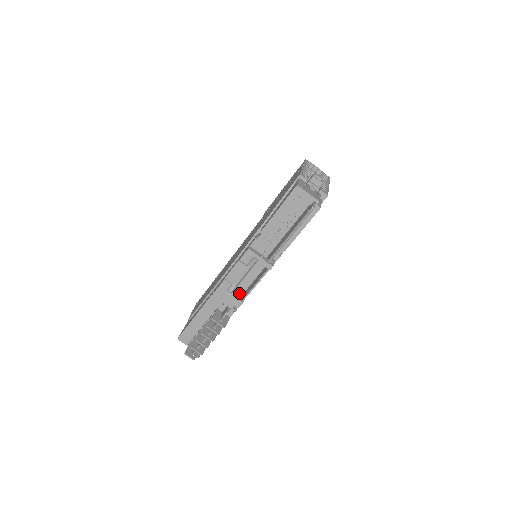
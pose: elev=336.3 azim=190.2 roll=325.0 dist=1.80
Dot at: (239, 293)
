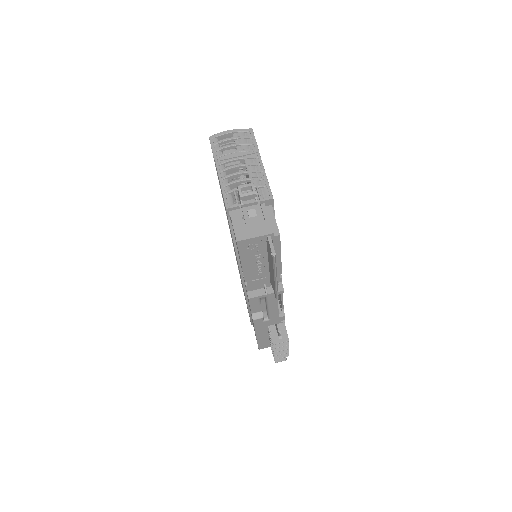
Dot at: (275, 315)
